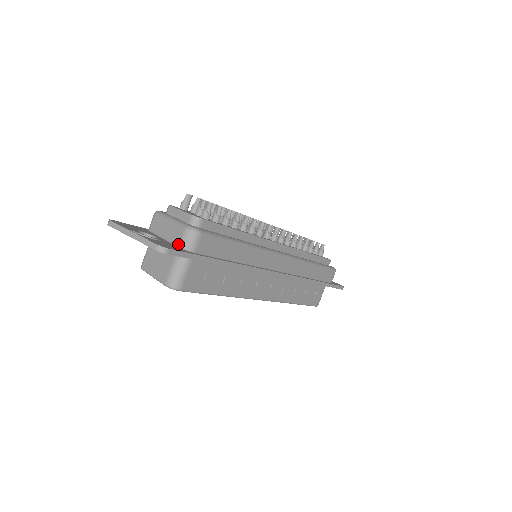
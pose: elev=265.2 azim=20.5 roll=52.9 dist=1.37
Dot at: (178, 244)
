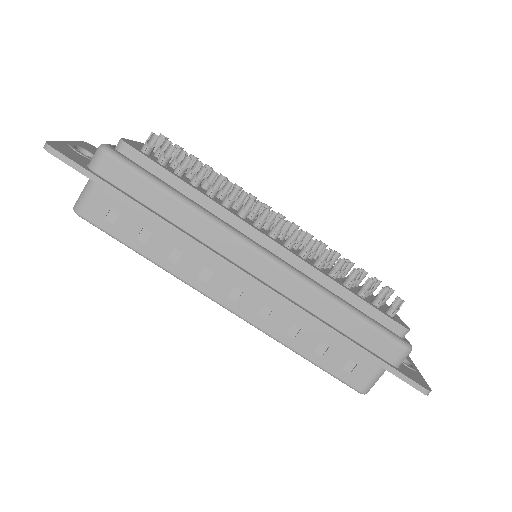
Dot at: occluded
